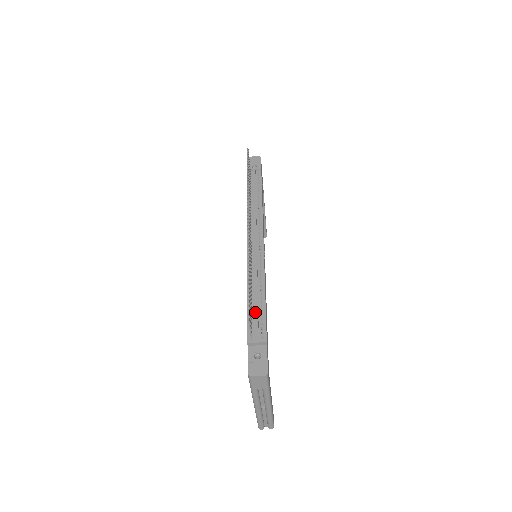
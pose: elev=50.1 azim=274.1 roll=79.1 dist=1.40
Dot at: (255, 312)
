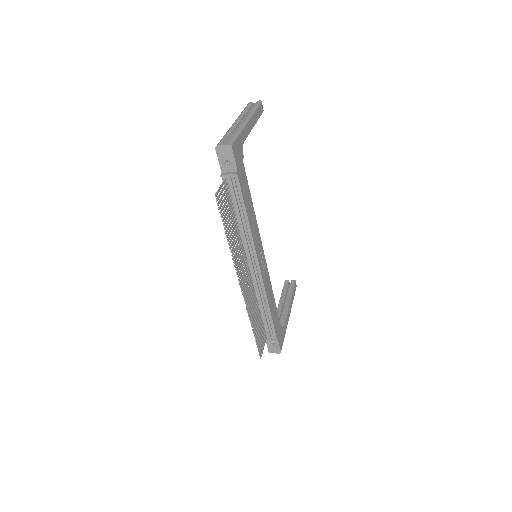
Dot at: (265, 324)
